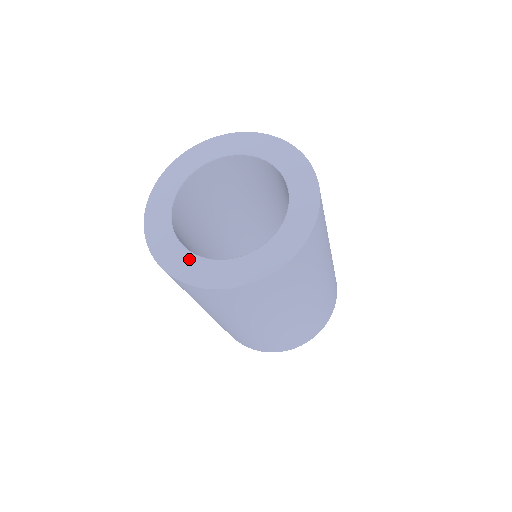
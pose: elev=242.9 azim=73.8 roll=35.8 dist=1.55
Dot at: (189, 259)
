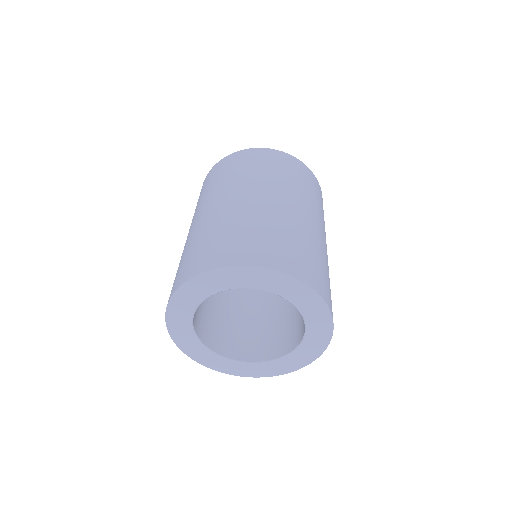
Dot at: (241, 366)
